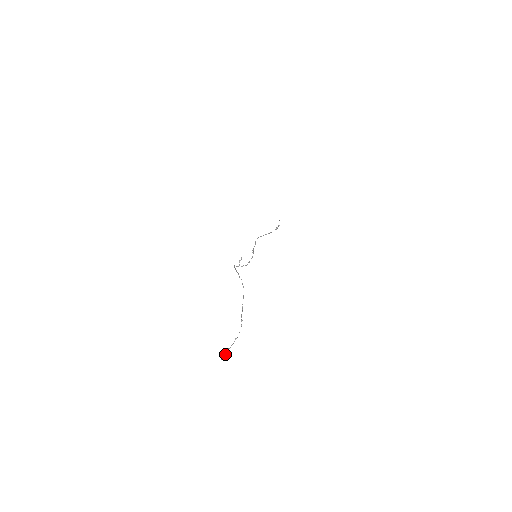
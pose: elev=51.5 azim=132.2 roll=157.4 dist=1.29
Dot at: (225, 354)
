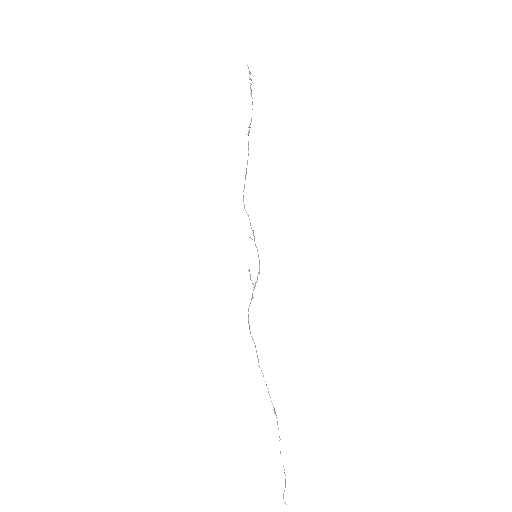
Dot at: (284, 502)
